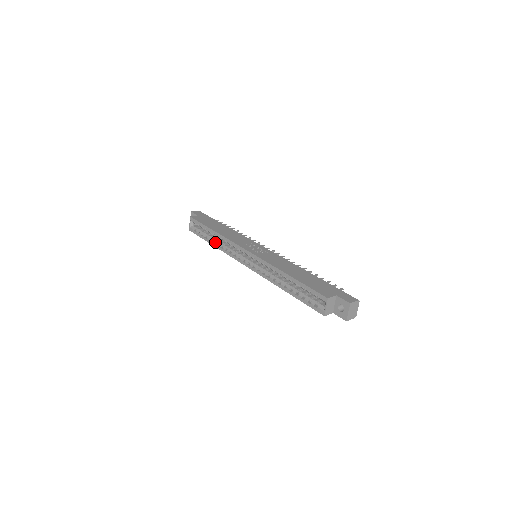
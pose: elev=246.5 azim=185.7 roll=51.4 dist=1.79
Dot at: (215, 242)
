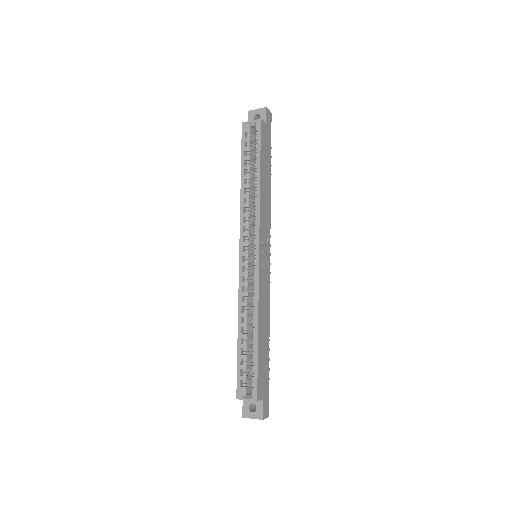
Dot at: (247, 185)
